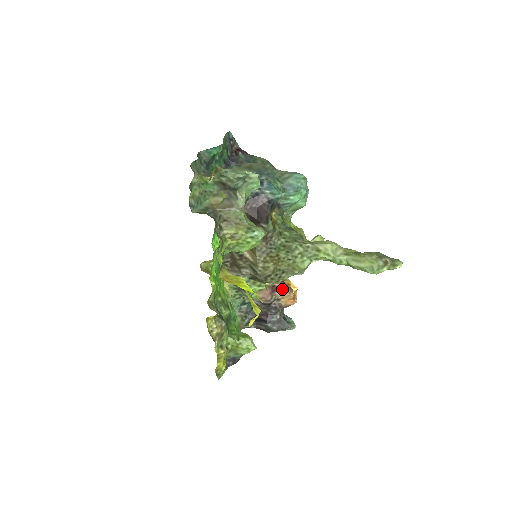
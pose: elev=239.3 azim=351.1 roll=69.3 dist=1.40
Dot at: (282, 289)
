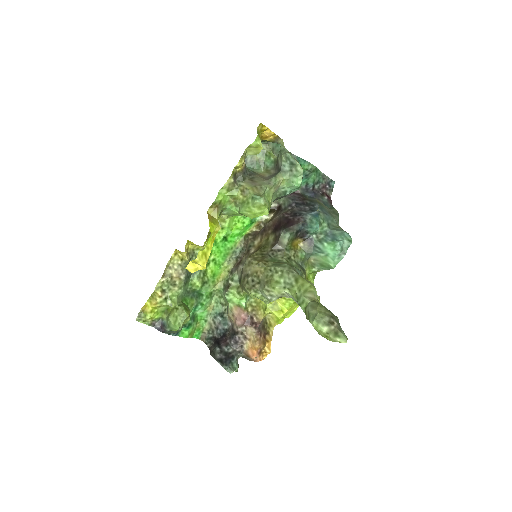
Dot at: (256, 330)
